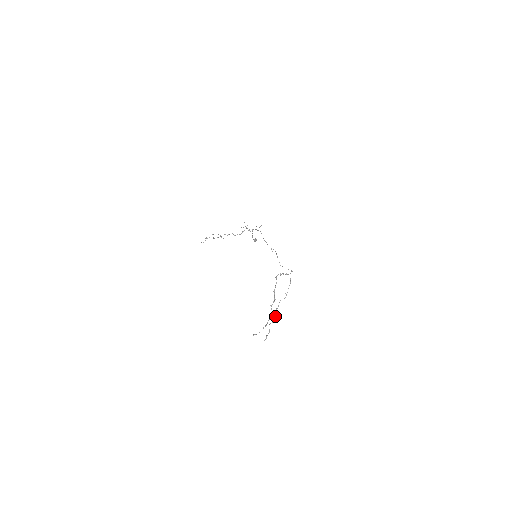
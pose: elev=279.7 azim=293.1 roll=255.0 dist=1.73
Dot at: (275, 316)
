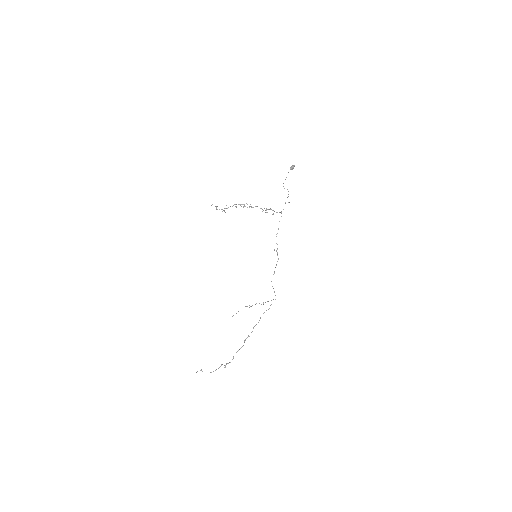
Dot at: occluded
